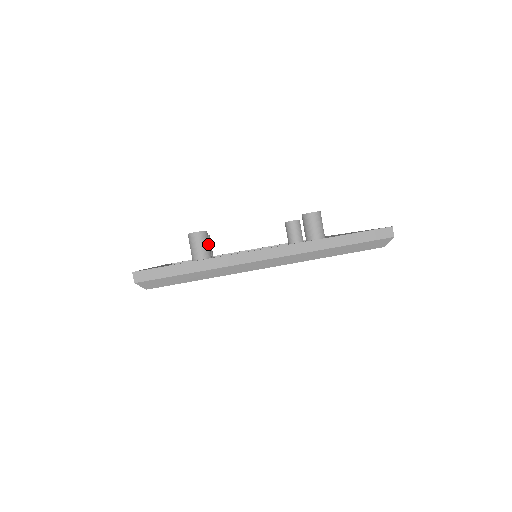
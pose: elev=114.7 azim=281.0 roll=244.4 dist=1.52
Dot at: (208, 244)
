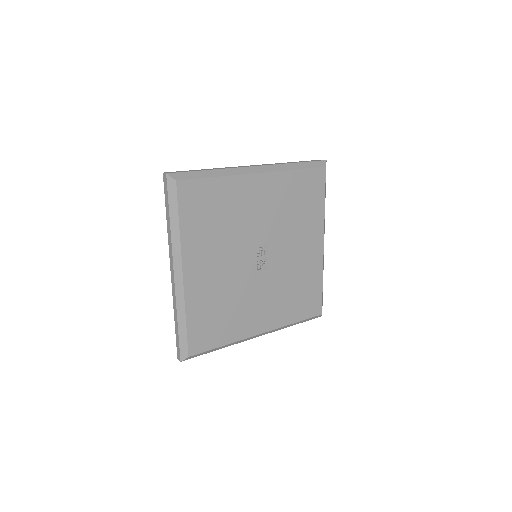
Dot at: occluded
